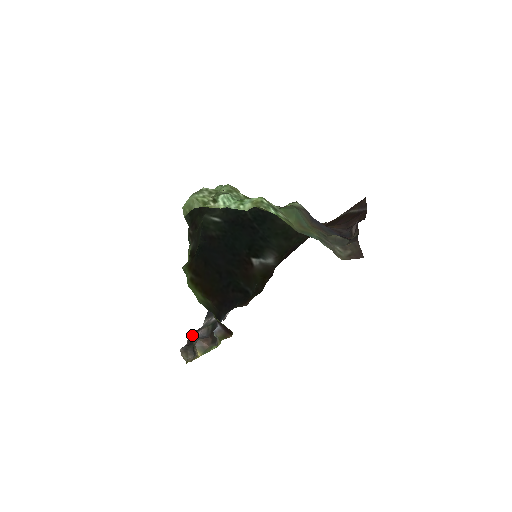
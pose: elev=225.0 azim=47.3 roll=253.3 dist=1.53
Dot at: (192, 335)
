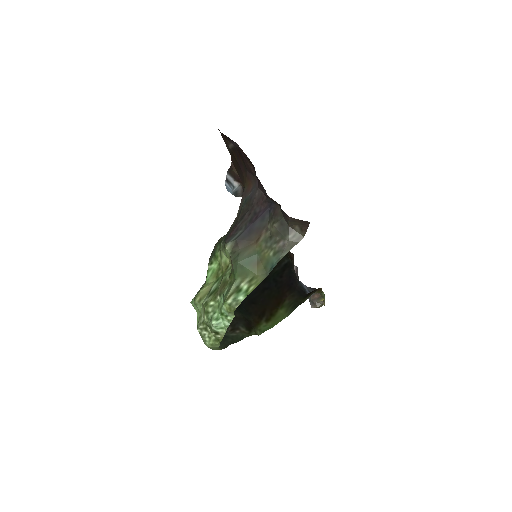
Dot at: occluded
